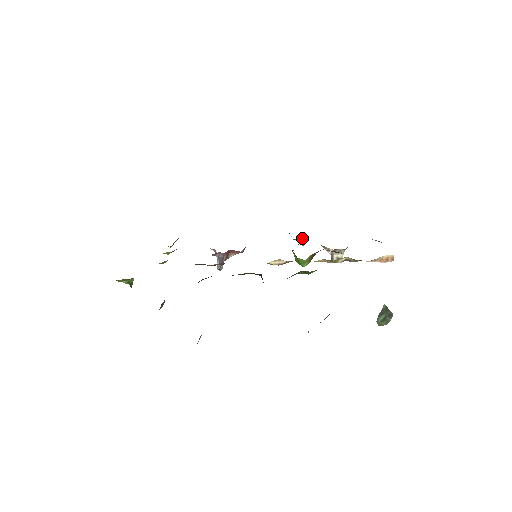
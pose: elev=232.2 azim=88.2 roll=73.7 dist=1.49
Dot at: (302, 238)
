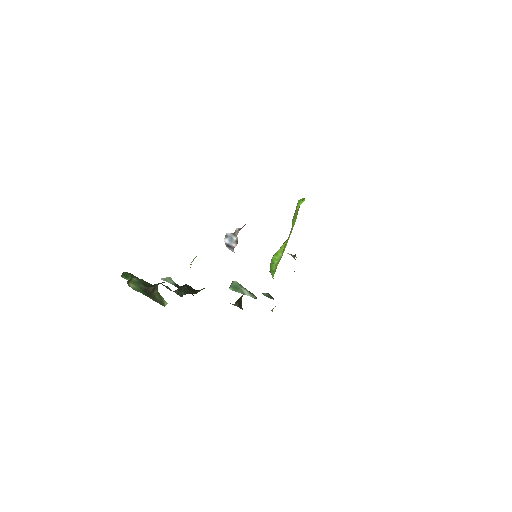
Dot at: occluded
